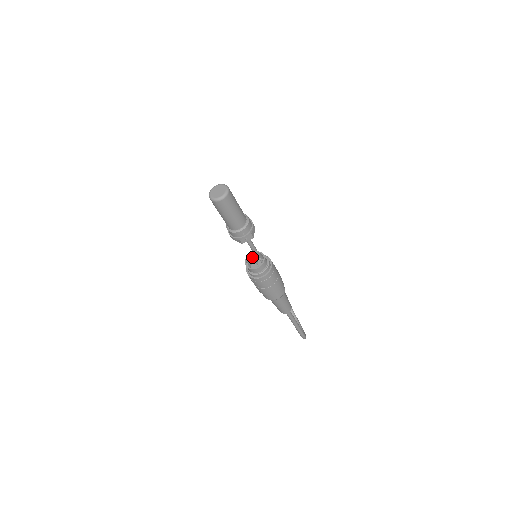
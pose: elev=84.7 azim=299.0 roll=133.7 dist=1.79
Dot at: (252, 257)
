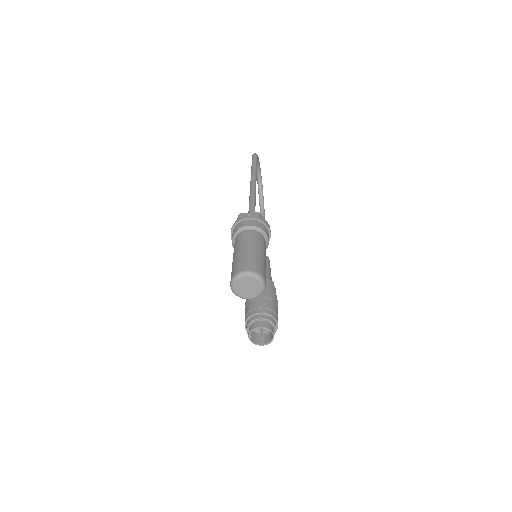
Dot at: (258, 325)
